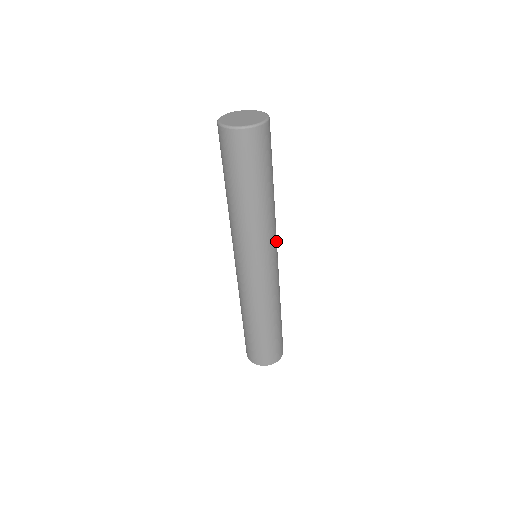
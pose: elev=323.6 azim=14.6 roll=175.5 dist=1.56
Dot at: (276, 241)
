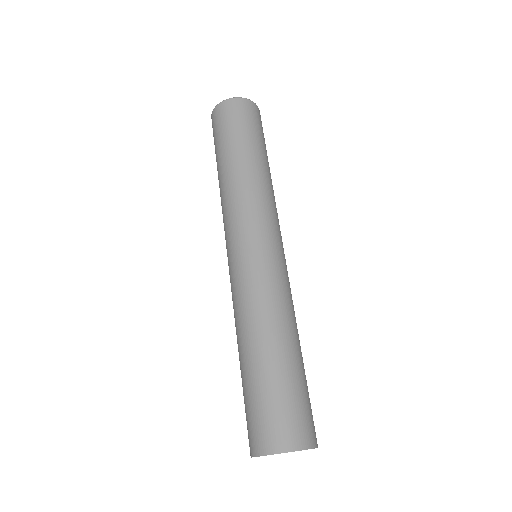
Dot at: (279, 227)
